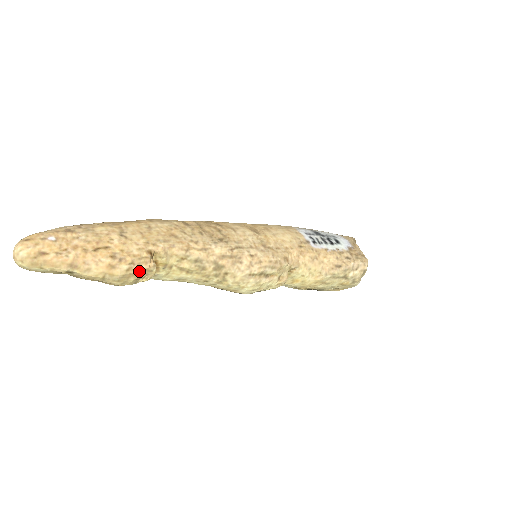
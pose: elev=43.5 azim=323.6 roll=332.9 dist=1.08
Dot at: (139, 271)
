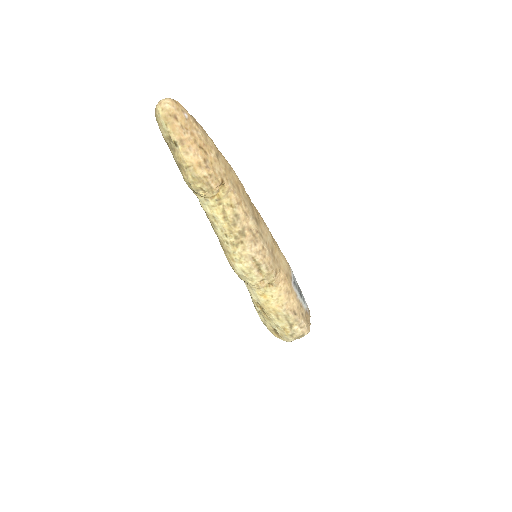
Dot at: (208, 185)
